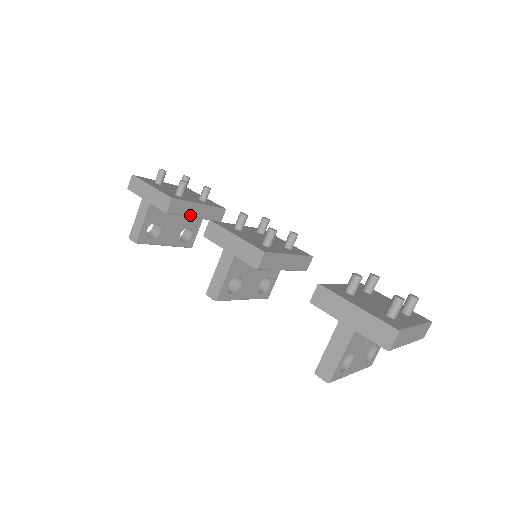
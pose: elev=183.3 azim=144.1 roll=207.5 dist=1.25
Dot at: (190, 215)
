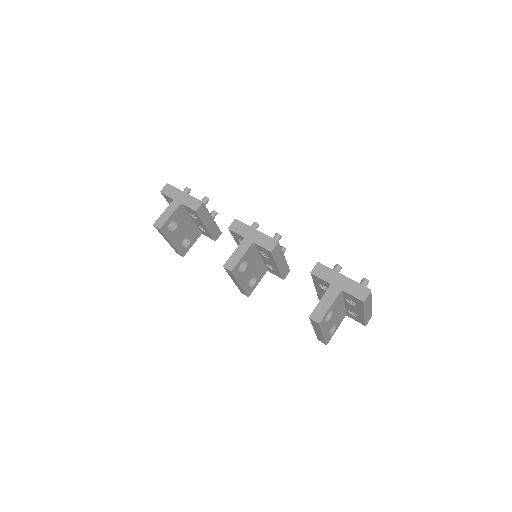
Dot at: (205, 222)
